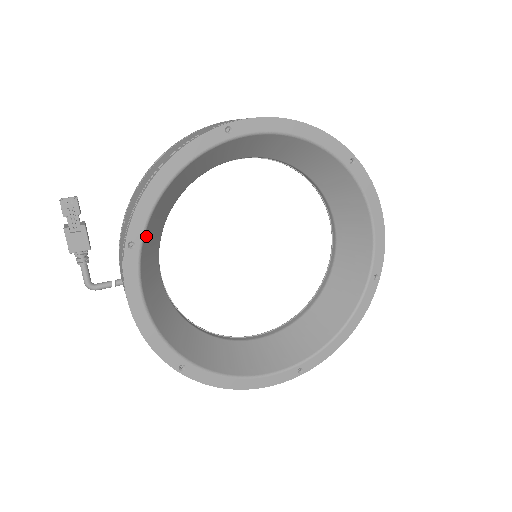
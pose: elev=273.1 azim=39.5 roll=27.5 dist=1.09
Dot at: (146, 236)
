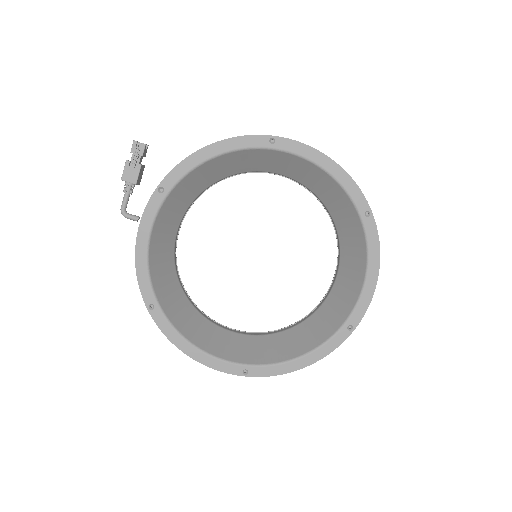
Dot at: (175, 190)
